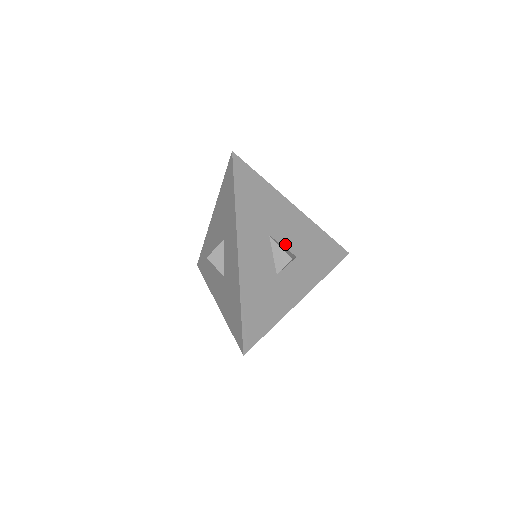
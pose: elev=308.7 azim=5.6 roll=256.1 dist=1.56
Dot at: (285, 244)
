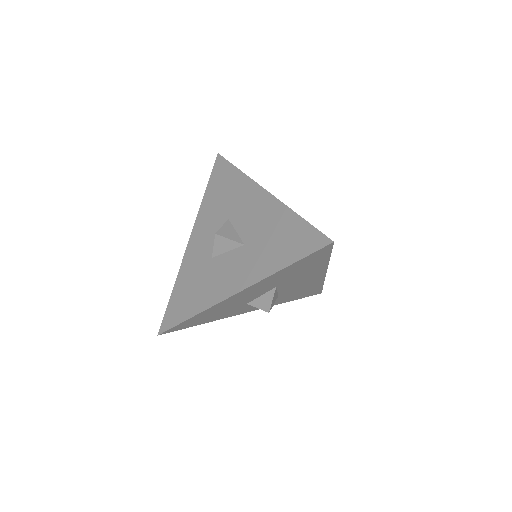
Dot at: (281, 290)
